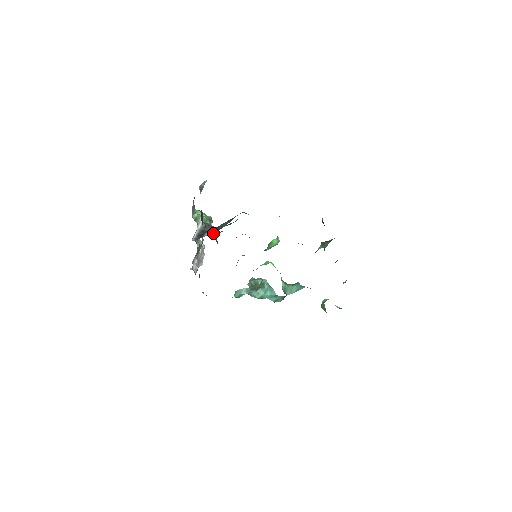
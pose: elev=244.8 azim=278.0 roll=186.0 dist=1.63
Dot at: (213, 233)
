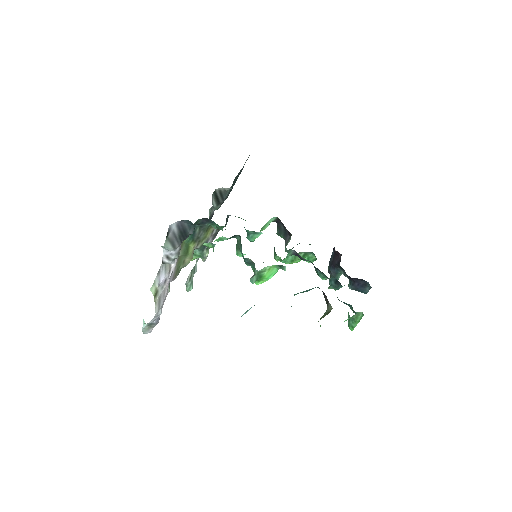
Dot at: occluded
